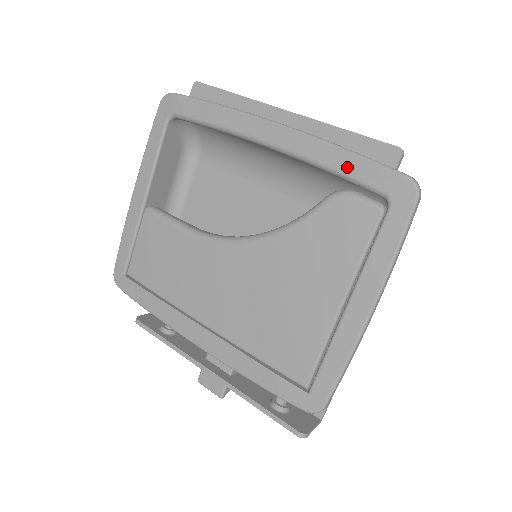
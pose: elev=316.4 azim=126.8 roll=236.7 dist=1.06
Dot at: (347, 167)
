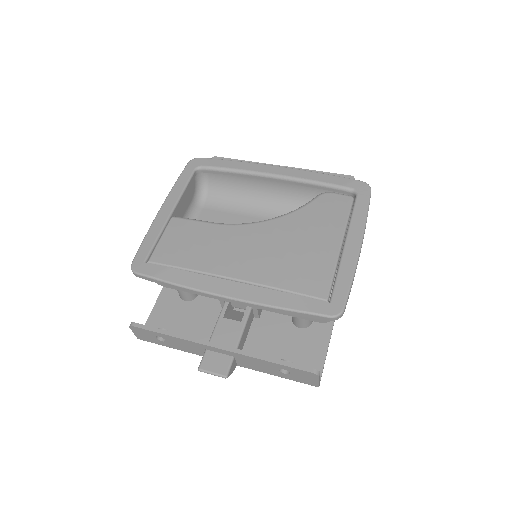
Dot at: (328, 180)
